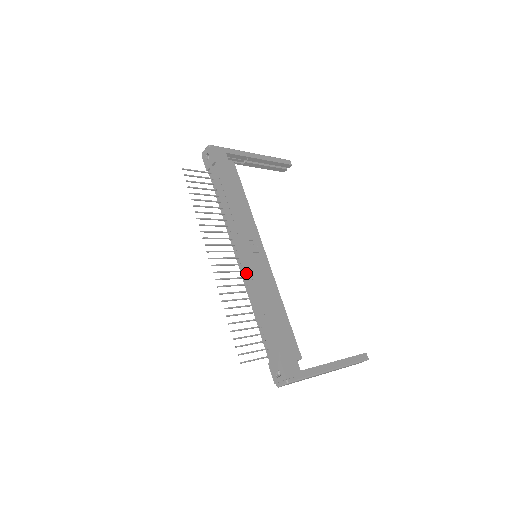
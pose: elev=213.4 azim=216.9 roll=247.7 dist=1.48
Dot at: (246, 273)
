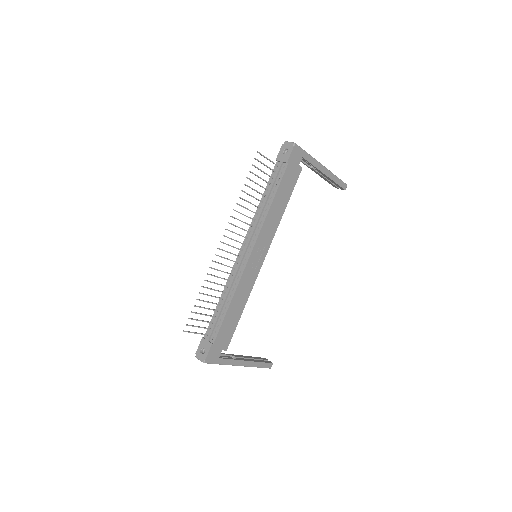
Dot at: (238, 268)
